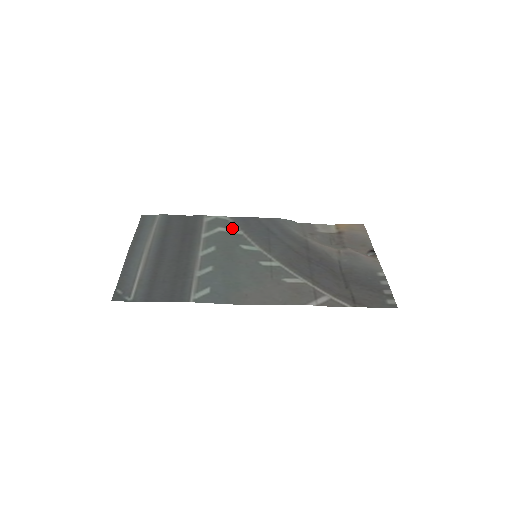
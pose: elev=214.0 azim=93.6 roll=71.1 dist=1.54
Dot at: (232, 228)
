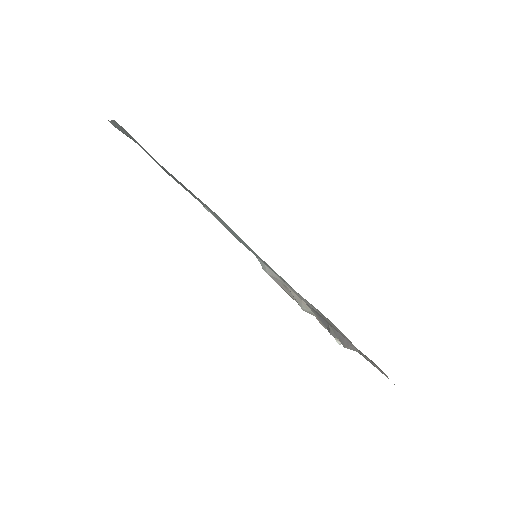
Dot at: occluded
